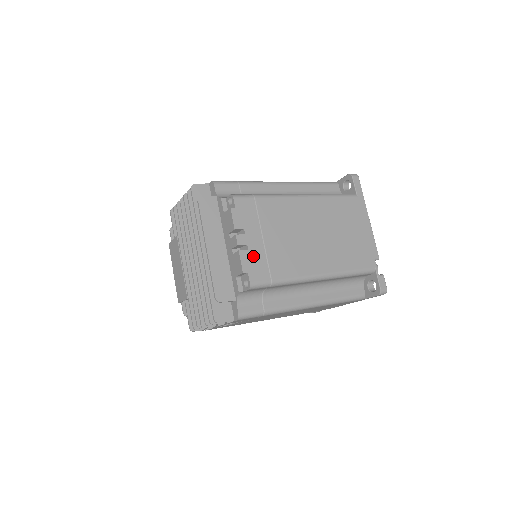
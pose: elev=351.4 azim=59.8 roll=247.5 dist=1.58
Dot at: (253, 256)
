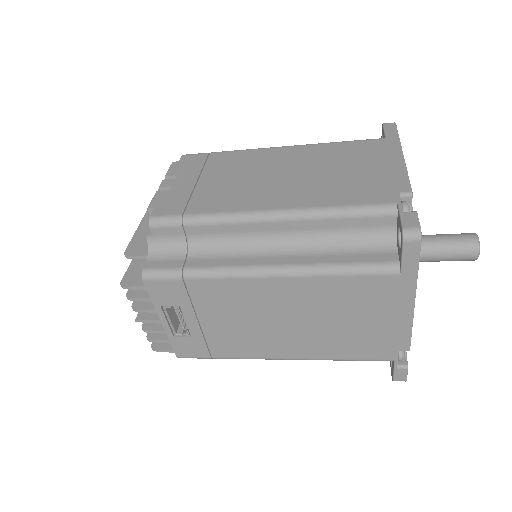
Dot at: (173, 195)
